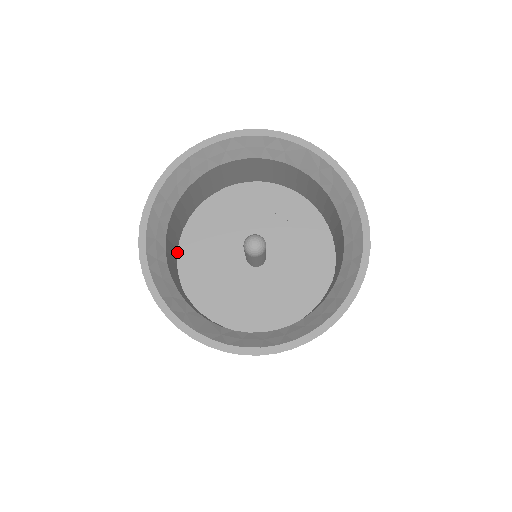
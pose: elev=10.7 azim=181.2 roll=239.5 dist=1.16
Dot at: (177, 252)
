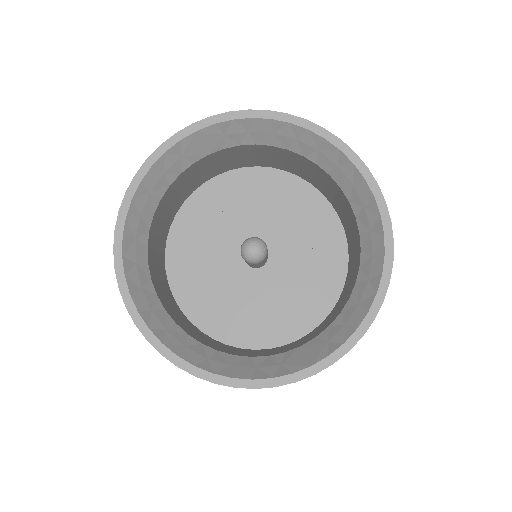
Dot at: (200, 330)
